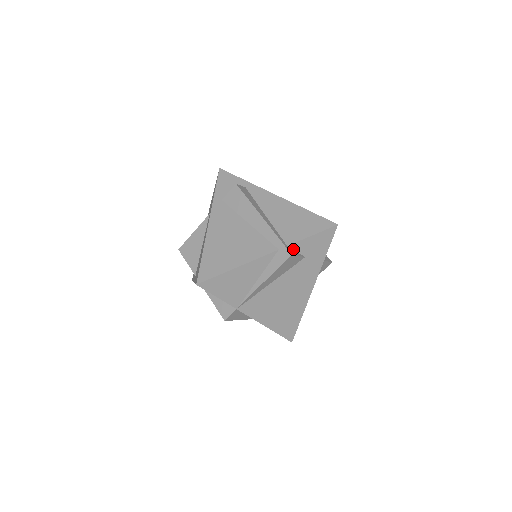
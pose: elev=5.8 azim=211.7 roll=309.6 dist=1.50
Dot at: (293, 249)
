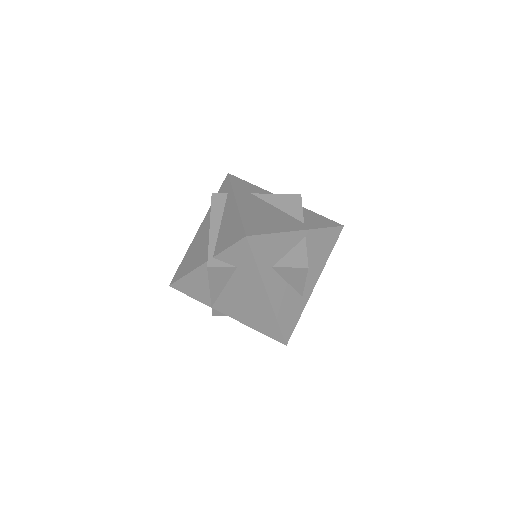
Dot at: (220, 260)
